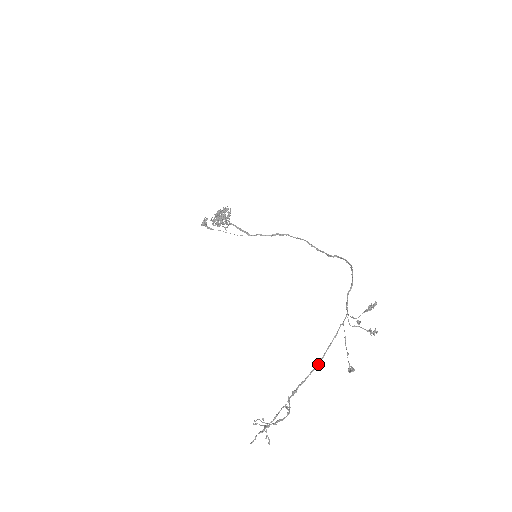
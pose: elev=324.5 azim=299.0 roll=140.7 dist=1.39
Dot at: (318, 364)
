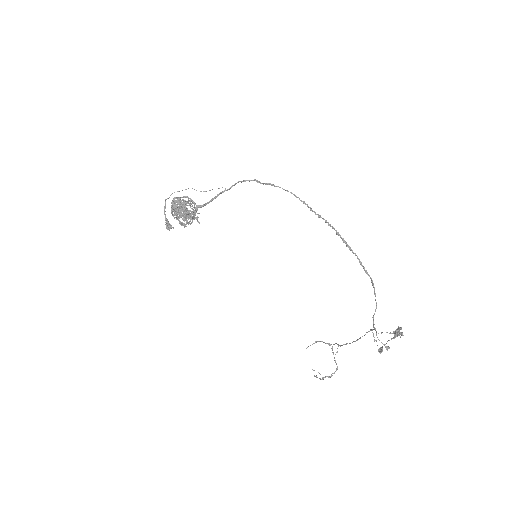
Dot at: occluded
